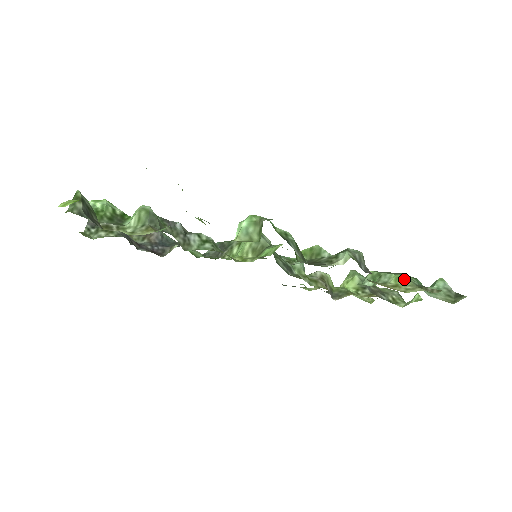
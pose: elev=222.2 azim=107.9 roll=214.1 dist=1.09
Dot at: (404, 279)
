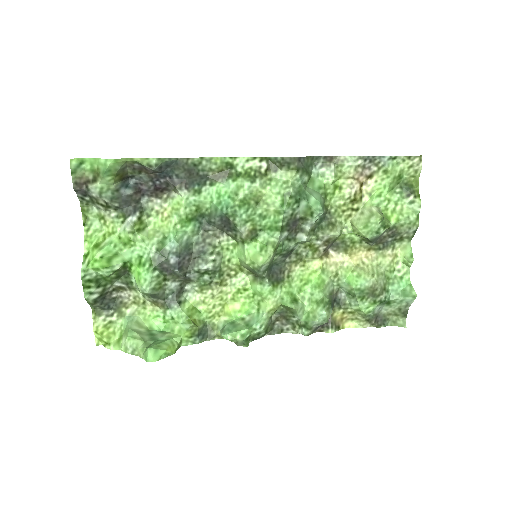
Dot at: (362, 314)
